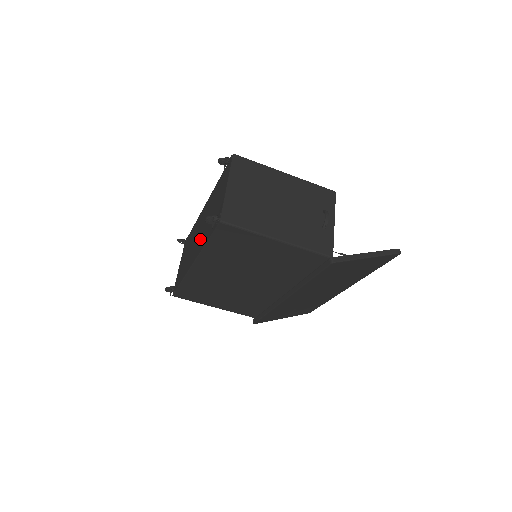
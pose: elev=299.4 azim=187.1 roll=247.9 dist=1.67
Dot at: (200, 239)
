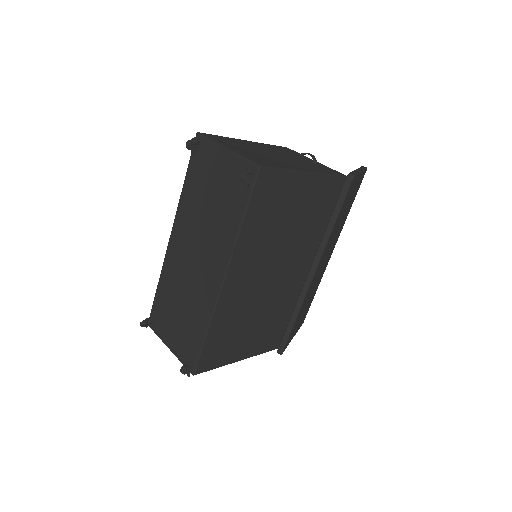
Dot at: (212, 247)
